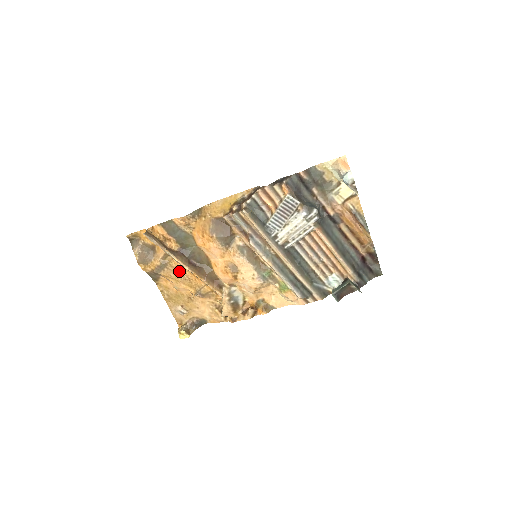
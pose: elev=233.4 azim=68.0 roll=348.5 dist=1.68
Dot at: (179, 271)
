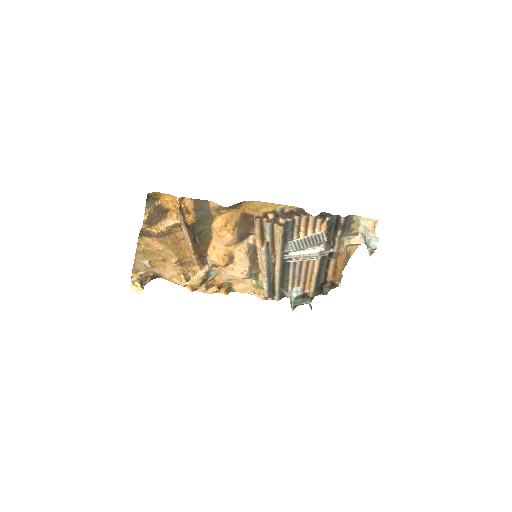
Dot at: (177, 241)
